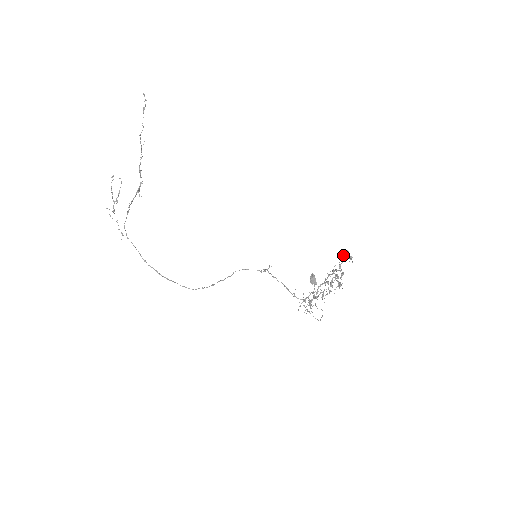
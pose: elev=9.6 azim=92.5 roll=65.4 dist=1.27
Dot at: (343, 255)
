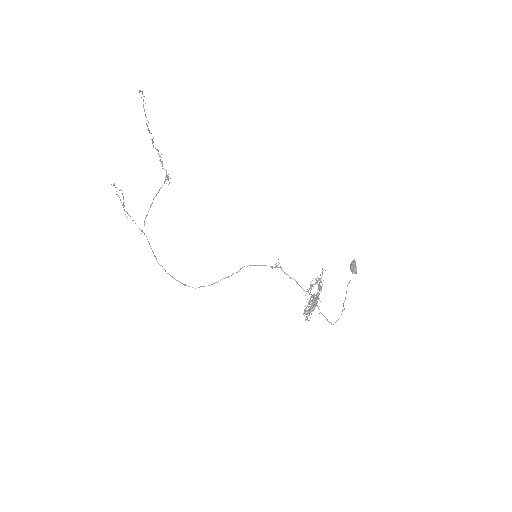
Dot at: occluded
